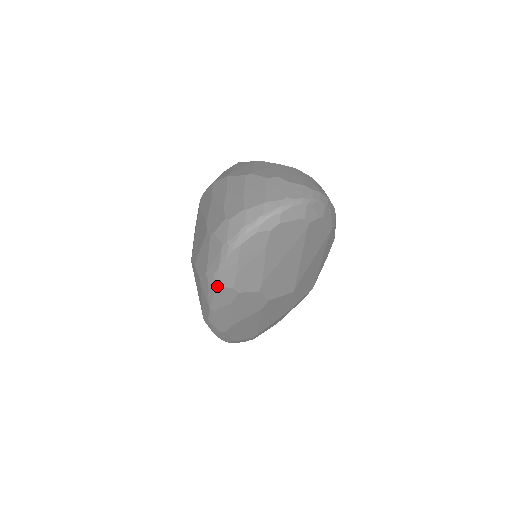
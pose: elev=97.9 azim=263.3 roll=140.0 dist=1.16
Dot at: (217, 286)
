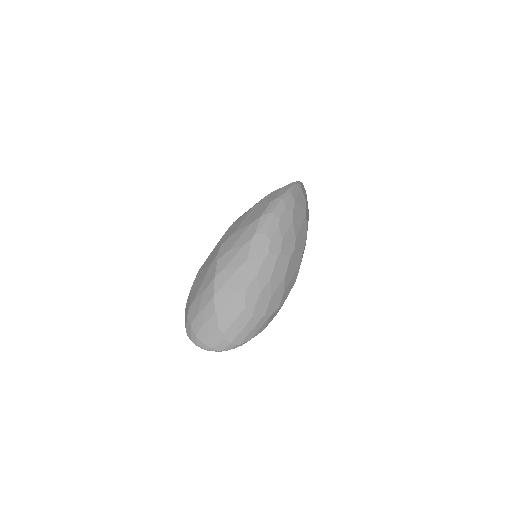
Dot at: occluded
